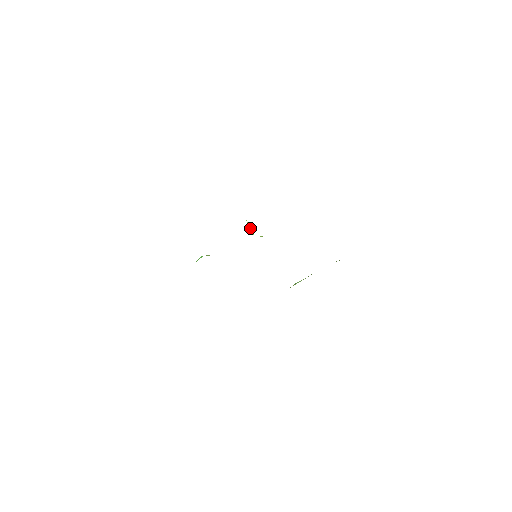
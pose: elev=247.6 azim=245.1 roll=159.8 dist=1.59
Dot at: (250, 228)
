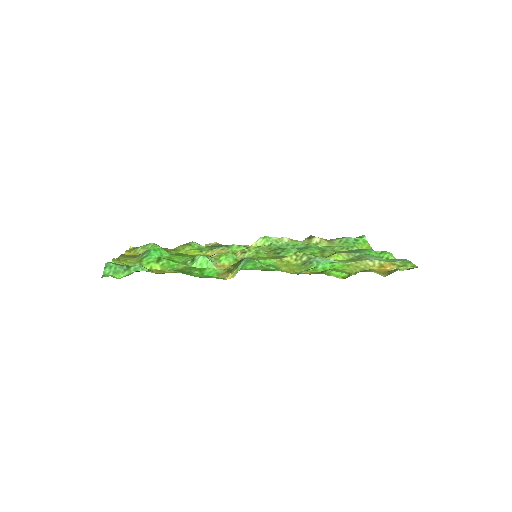
Dot at: (273, 266)
